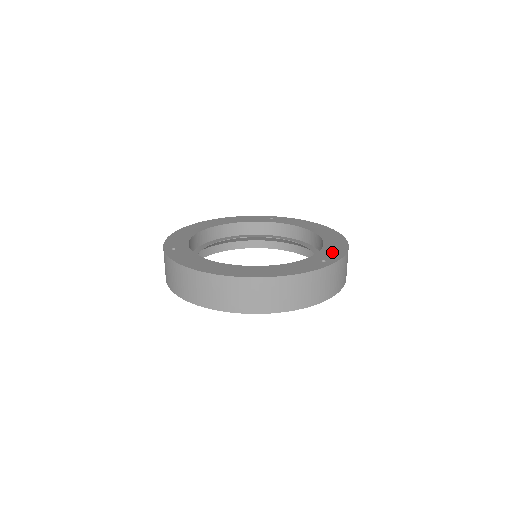
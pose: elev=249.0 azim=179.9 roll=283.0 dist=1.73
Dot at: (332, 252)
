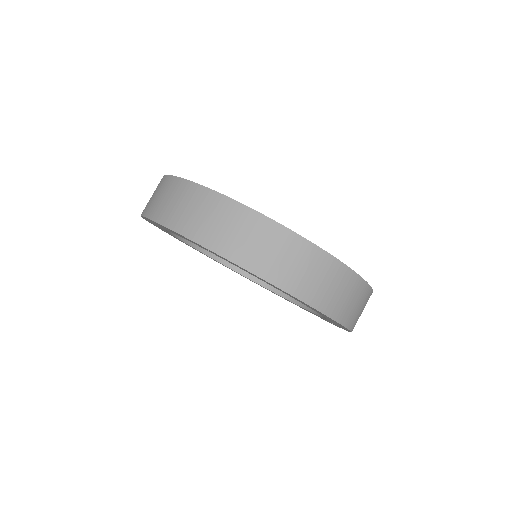
Dot at: occluded
